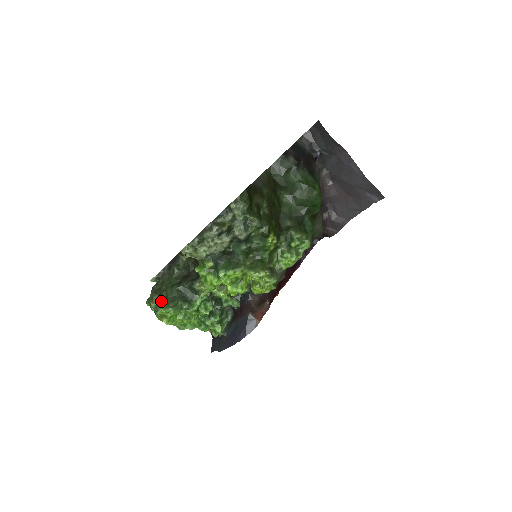
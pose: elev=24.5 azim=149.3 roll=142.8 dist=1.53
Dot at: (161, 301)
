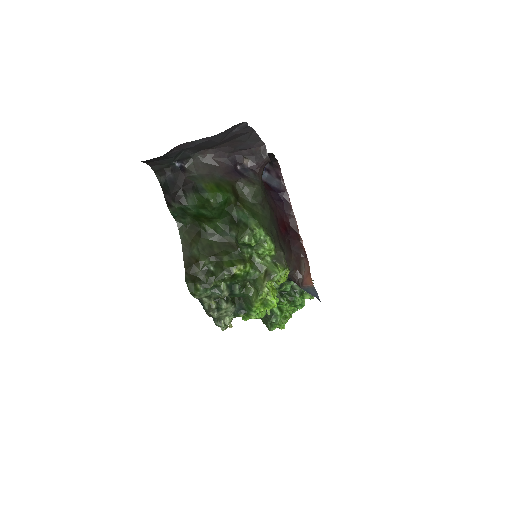
Dot at: occluded
